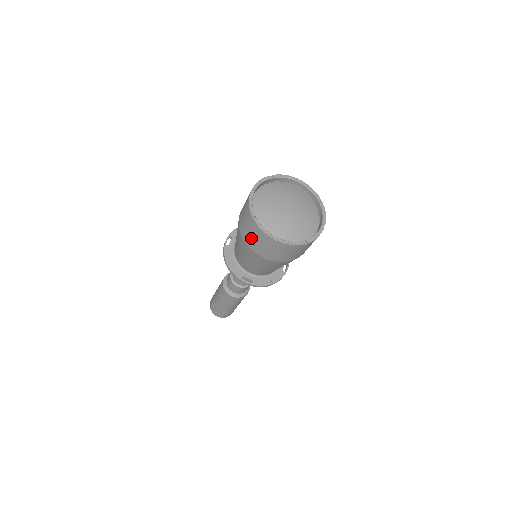
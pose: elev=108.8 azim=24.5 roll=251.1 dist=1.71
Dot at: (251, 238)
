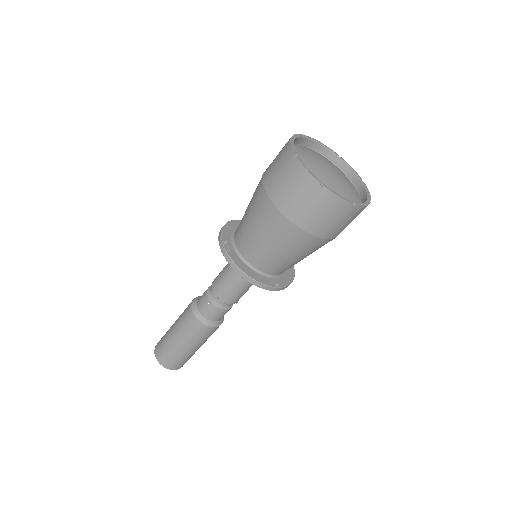
Dot at: (273, 162)
